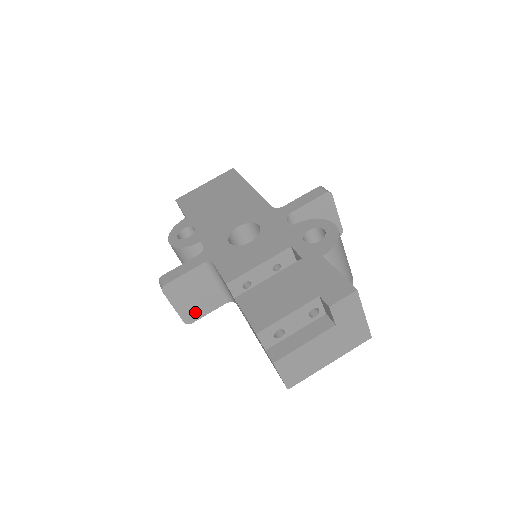
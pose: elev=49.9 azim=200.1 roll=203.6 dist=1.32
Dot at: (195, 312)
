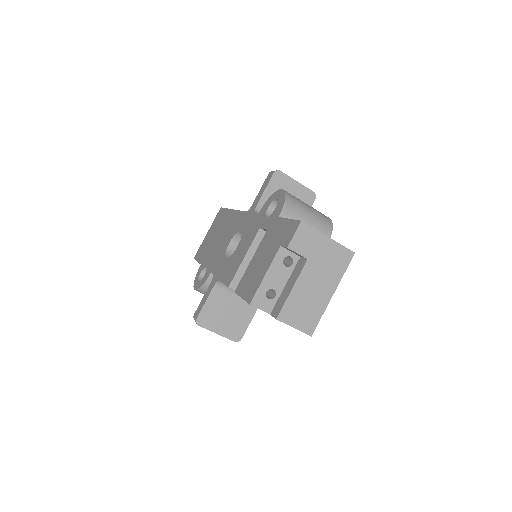
Dot at: (237, 328)
